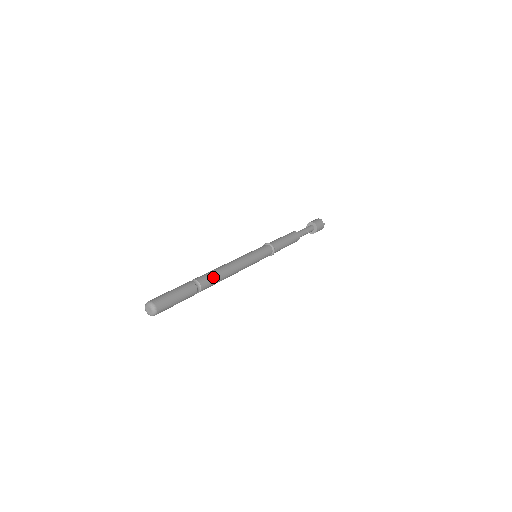
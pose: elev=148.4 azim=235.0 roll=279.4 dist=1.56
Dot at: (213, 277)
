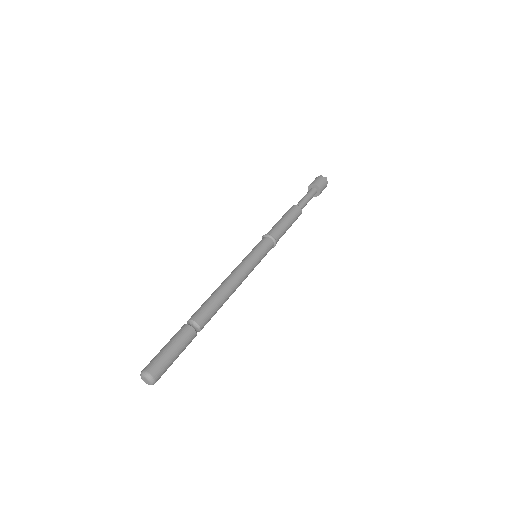
Dot at: (208, 306)
